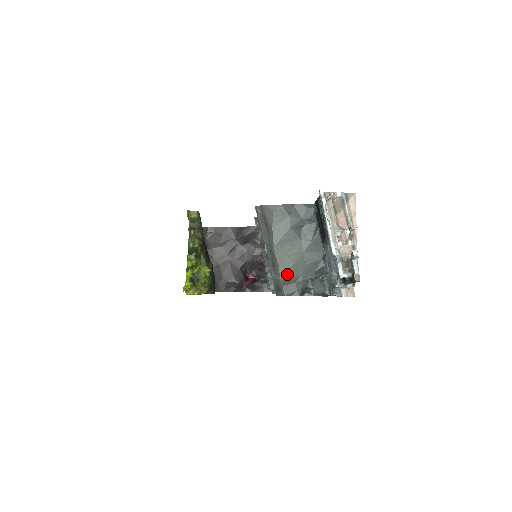
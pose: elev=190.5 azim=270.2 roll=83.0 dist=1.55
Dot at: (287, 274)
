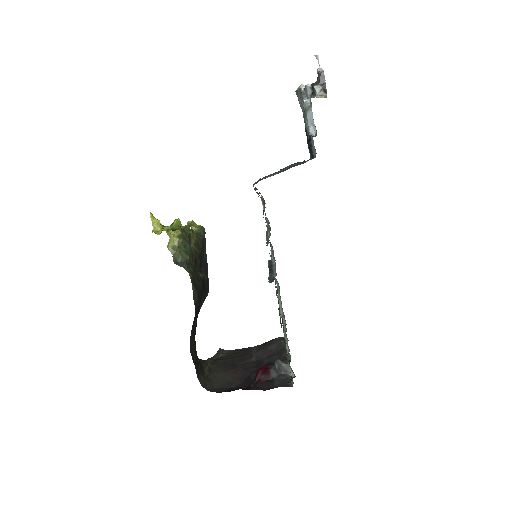
Dot at: occluded
